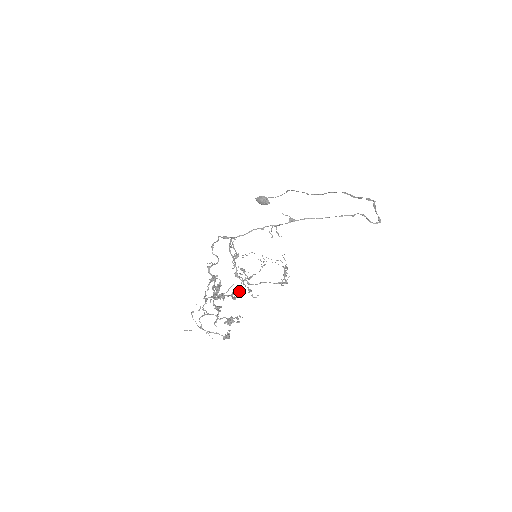
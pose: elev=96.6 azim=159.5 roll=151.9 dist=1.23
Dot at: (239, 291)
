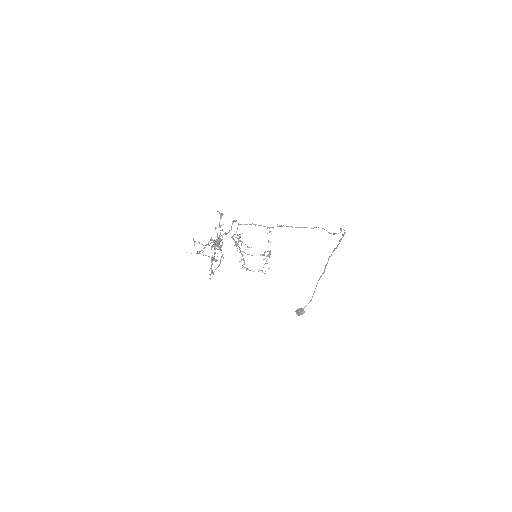
Dot at: (222, 213)
